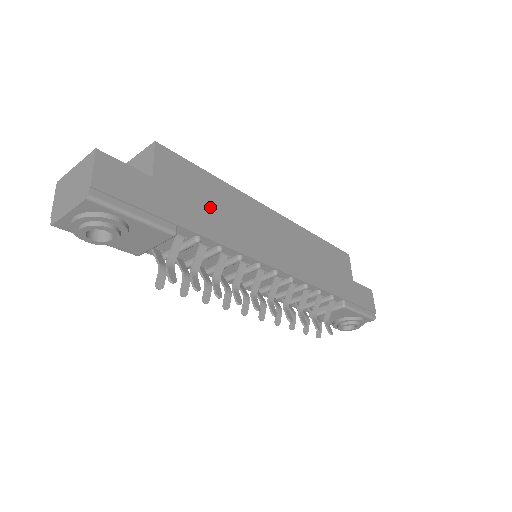
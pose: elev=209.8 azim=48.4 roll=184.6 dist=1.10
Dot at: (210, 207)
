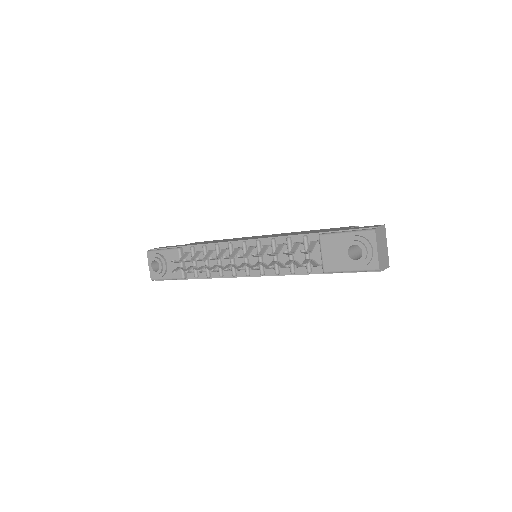
Dot at: occluded
